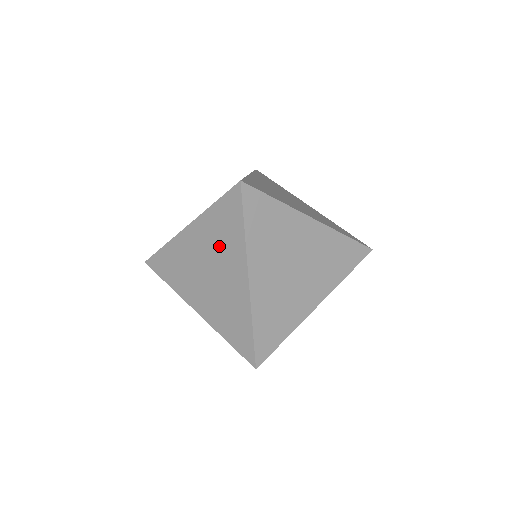
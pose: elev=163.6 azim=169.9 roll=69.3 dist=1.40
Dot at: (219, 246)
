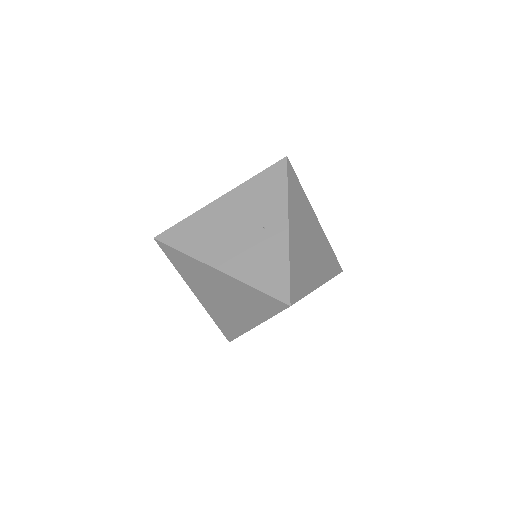
Dot at: (243, 301)
